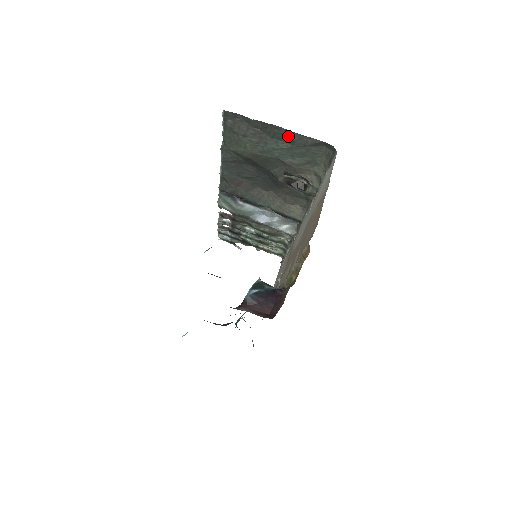
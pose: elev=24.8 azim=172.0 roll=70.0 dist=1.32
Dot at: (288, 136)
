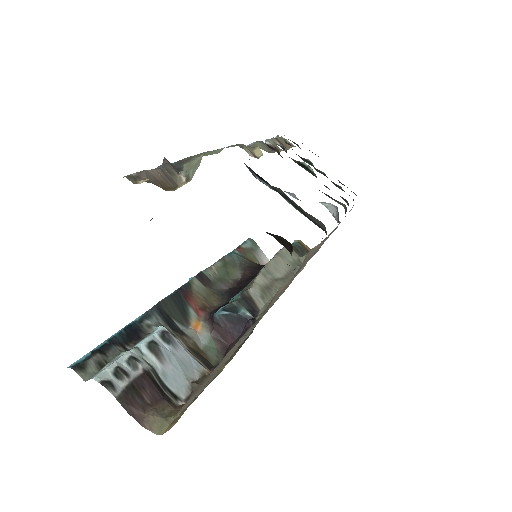
Dot at: occluded
